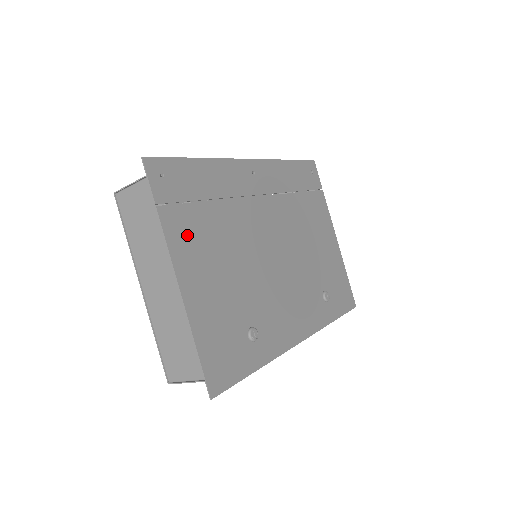
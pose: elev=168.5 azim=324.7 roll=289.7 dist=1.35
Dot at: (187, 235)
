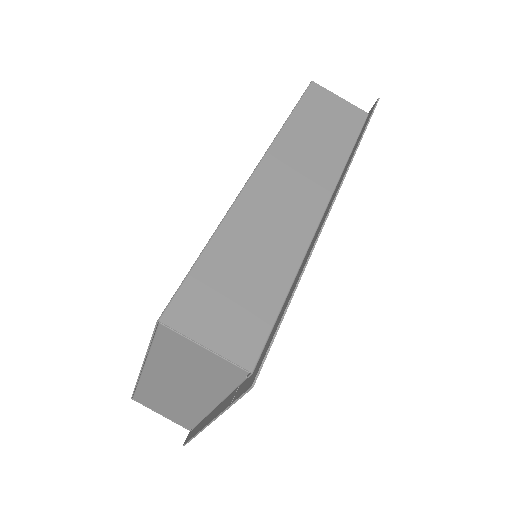
Dot at: occluded
